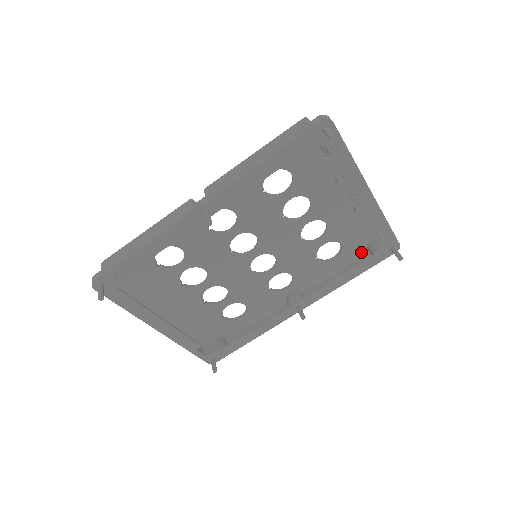
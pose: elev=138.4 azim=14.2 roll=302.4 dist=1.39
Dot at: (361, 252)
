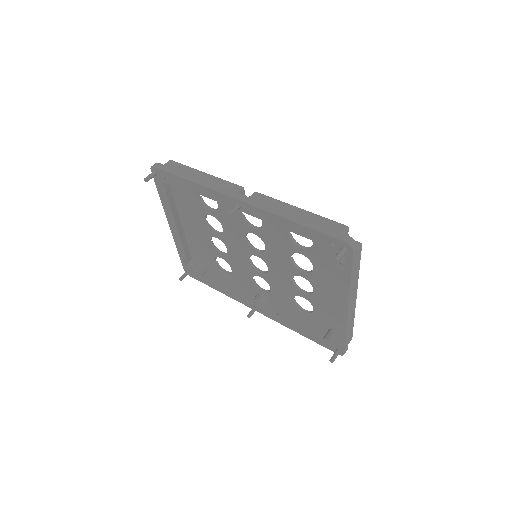
Dot at: (323, 328)
